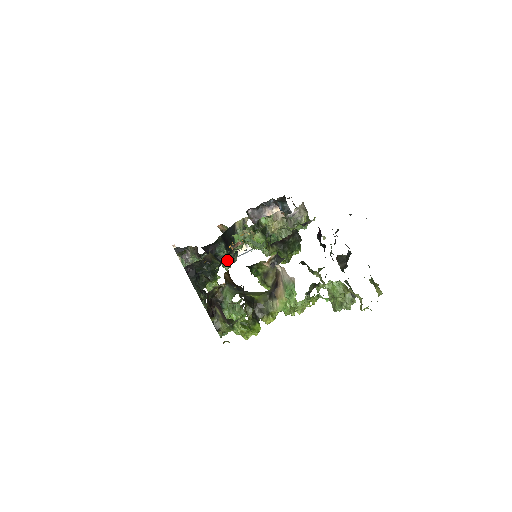
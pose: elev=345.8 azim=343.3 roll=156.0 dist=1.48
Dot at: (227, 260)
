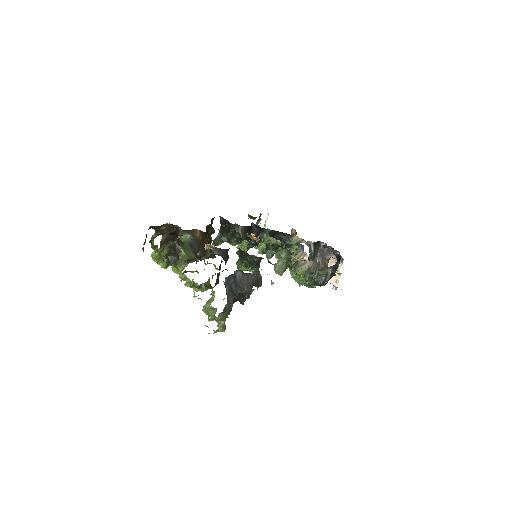
Dot at: occluded
